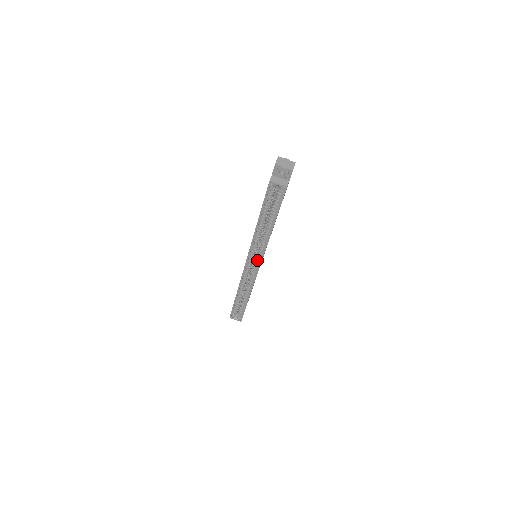
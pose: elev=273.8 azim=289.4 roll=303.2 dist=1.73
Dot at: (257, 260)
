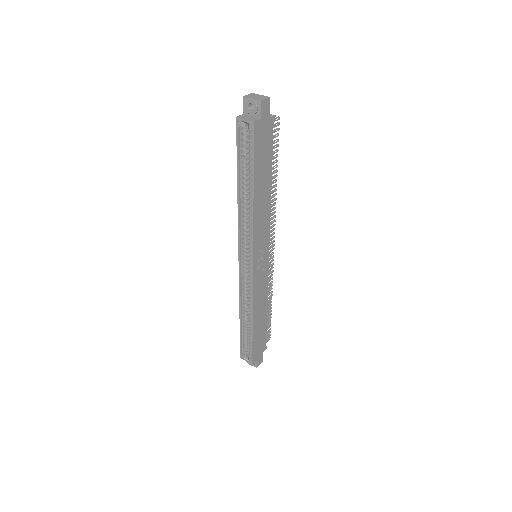
Dot at: (250, 254)
